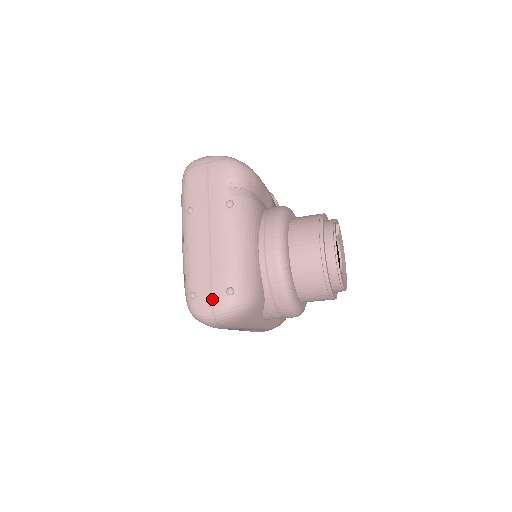
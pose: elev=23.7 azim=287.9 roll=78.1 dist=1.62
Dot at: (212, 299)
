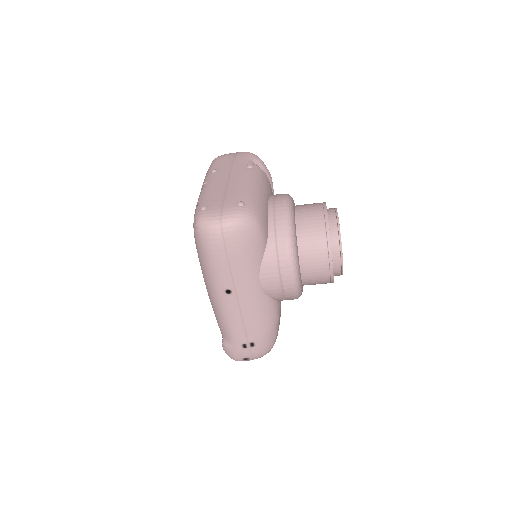
Dot at: (222, 208)
